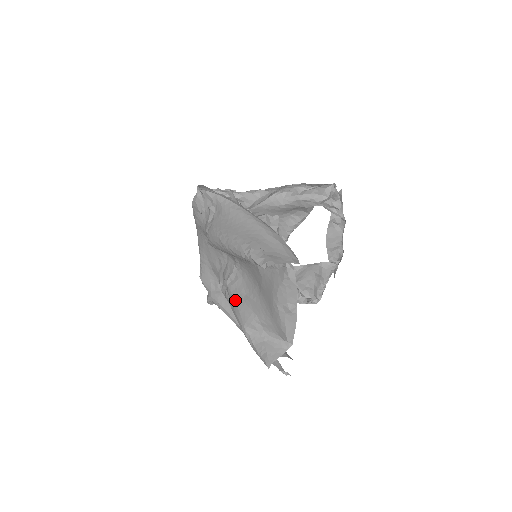
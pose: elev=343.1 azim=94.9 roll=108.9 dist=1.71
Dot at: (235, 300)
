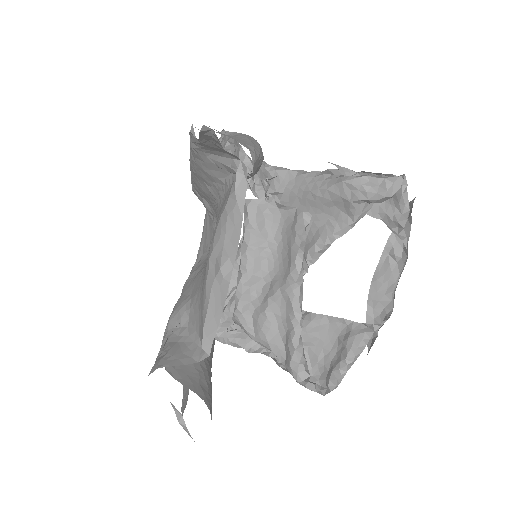
Dot at: (186, 283)
